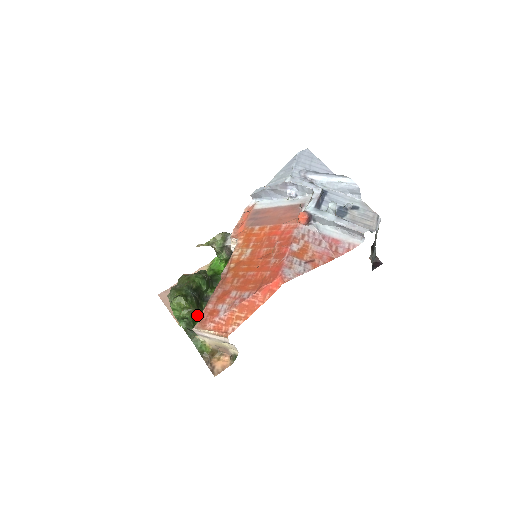
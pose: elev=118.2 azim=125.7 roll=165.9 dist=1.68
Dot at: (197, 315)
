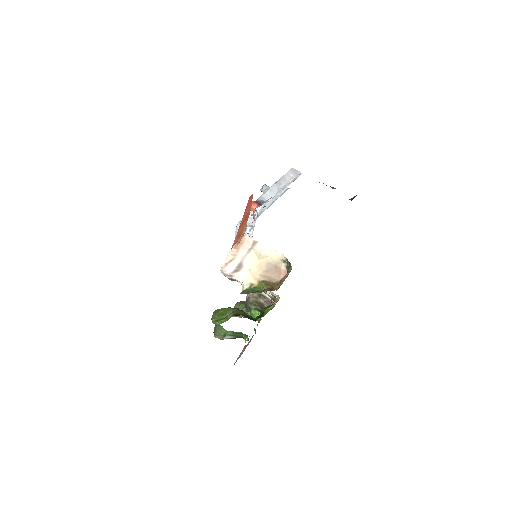
Dot at: occluded
